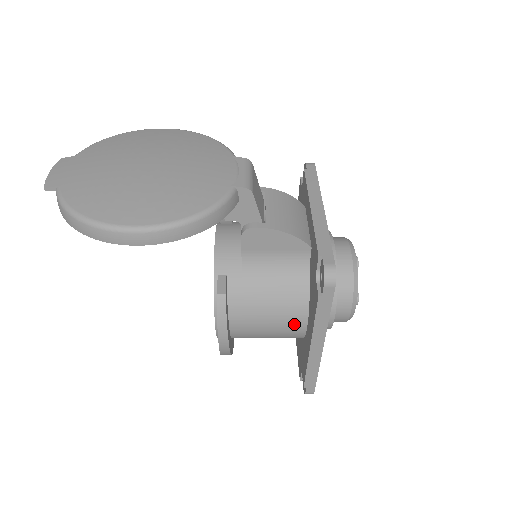
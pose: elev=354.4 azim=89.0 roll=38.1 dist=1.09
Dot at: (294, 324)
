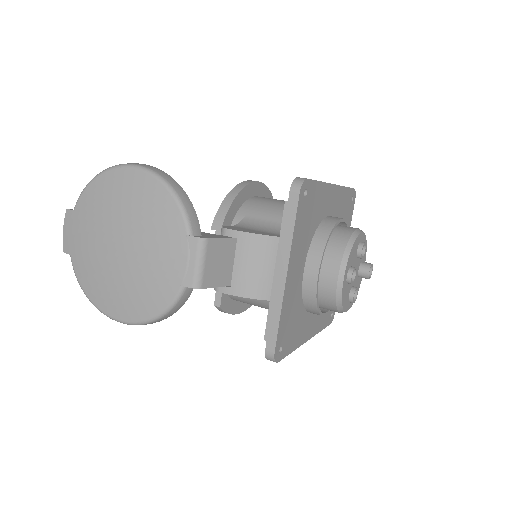
Dot at: occluded
